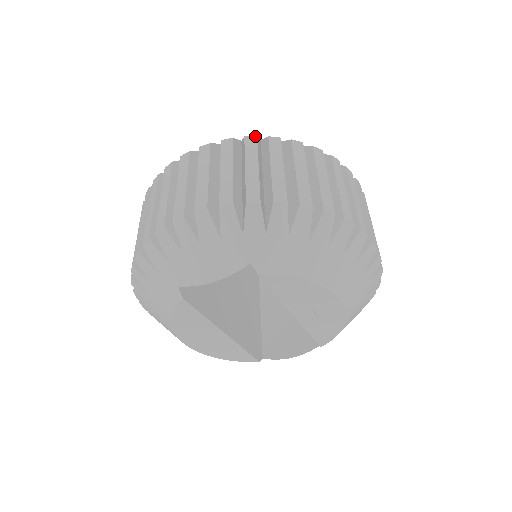
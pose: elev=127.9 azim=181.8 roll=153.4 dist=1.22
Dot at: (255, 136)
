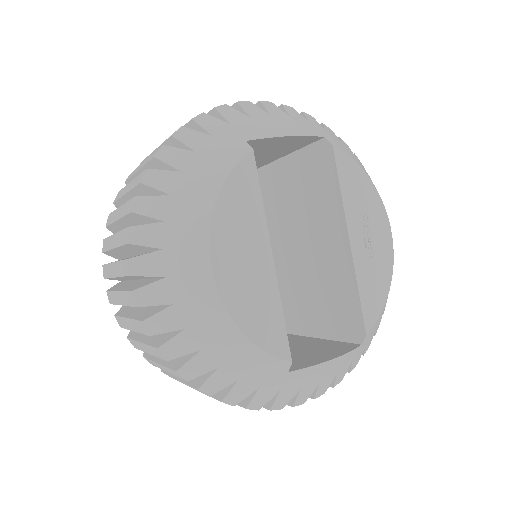
Dot at: occluded
